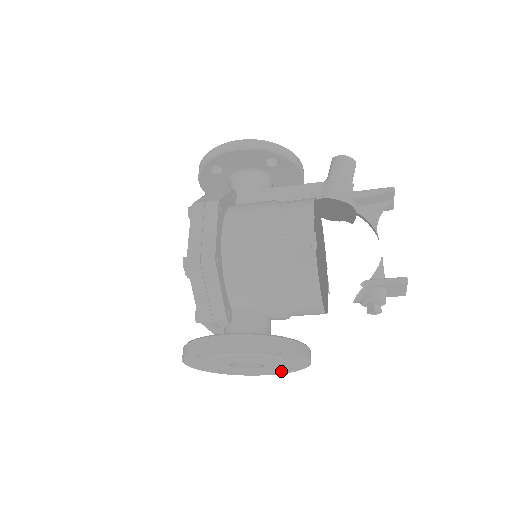
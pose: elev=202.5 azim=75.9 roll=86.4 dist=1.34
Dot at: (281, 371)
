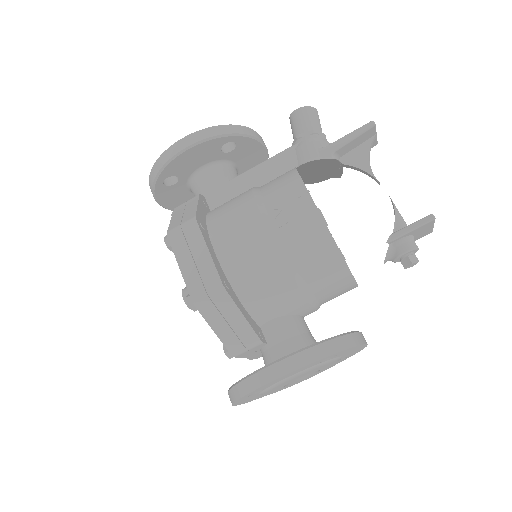
Dot at: occluded
